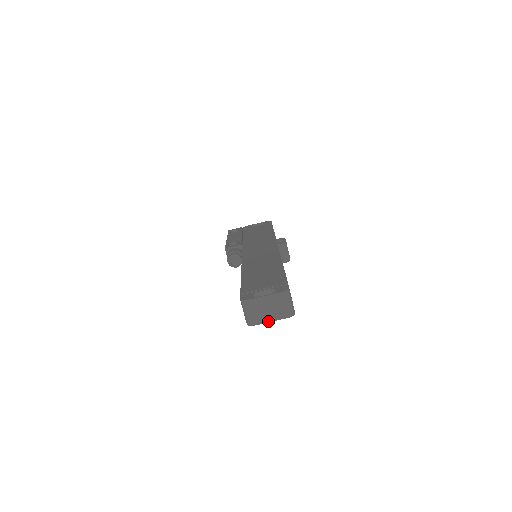
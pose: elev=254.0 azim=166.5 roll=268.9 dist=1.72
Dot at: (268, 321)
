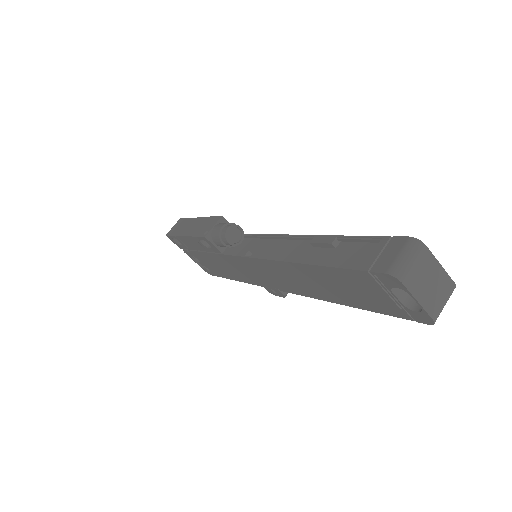
Dot at: (416, 297)
